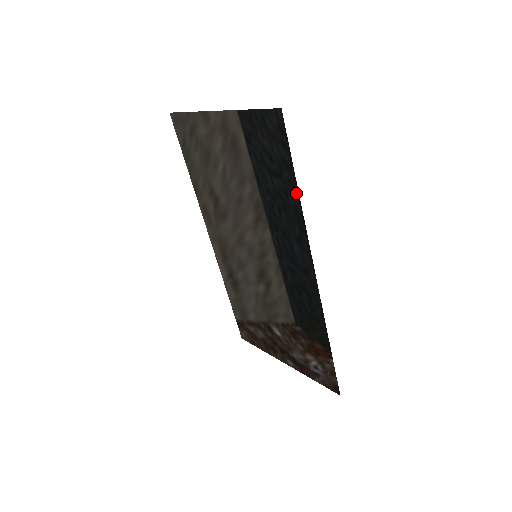
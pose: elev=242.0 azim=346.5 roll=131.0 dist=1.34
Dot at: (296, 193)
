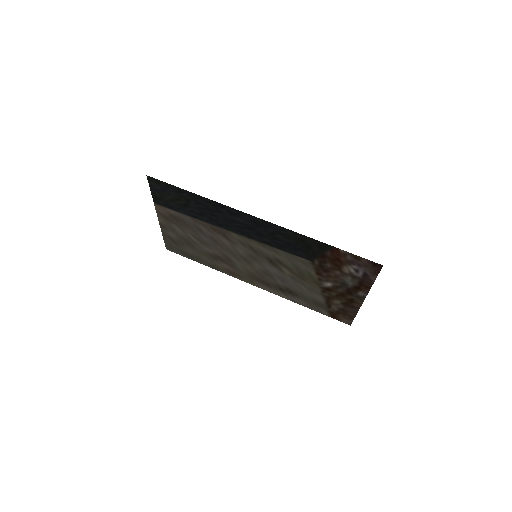
Dot at: (196, 196)
